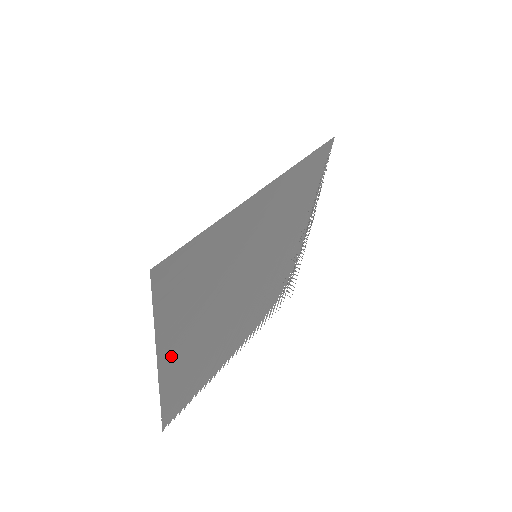
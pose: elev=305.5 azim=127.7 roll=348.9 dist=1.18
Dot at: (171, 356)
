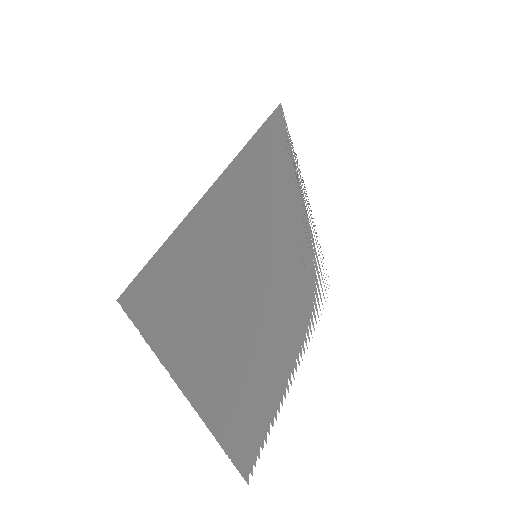
Dot at: (207, 394)
